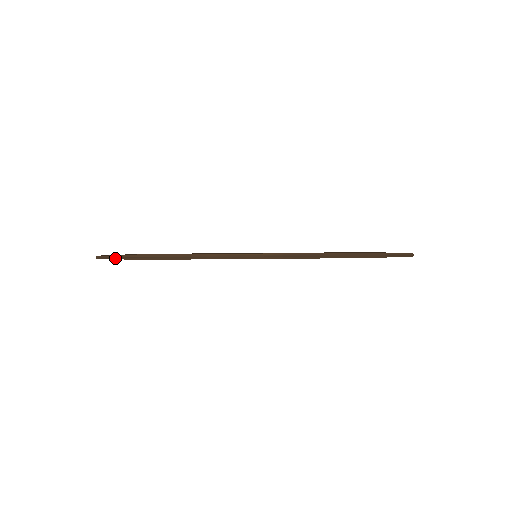
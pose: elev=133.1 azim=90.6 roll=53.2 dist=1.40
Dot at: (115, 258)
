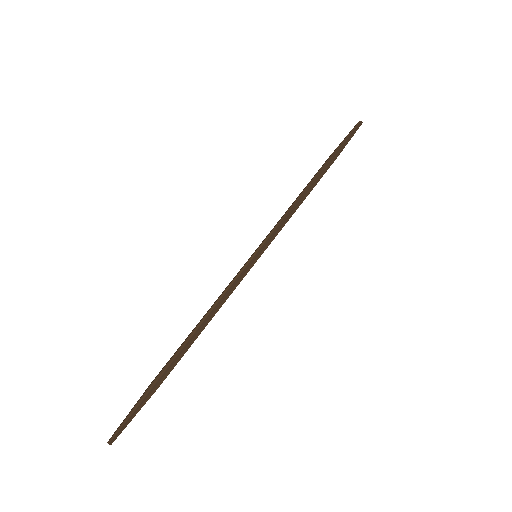
Dot at: (130, 419)
